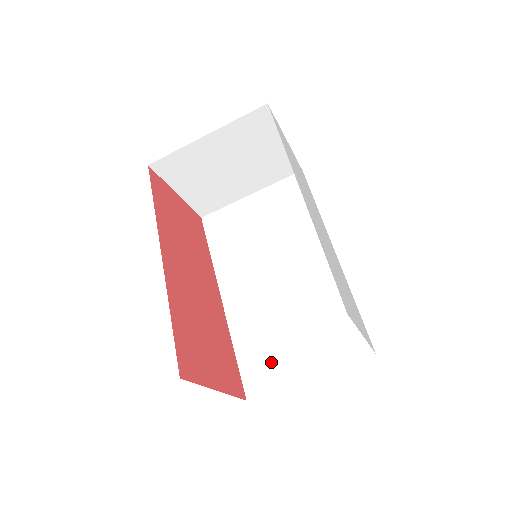
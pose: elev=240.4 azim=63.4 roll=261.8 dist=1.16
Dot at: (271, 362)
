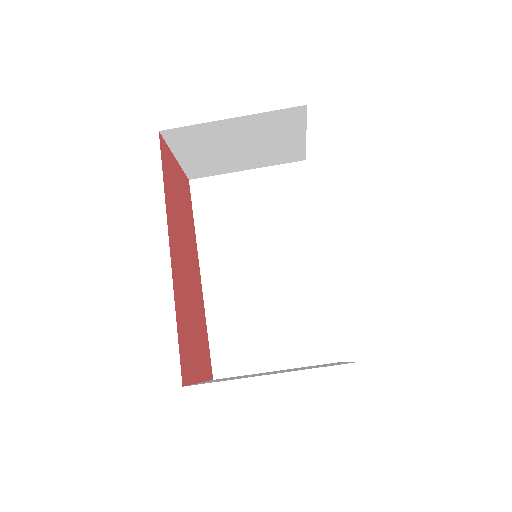
Dot at: (243, 349)
